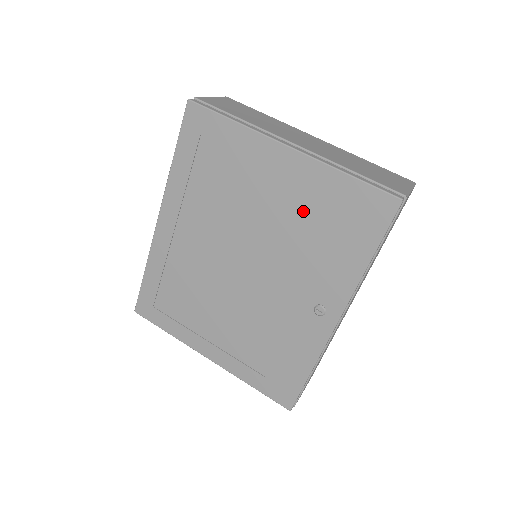
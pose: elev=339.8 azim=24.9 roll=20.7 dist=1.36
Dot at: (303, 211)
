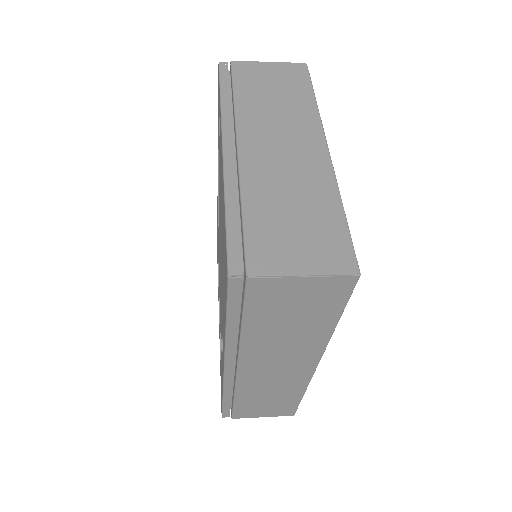
Dot at: occluded
